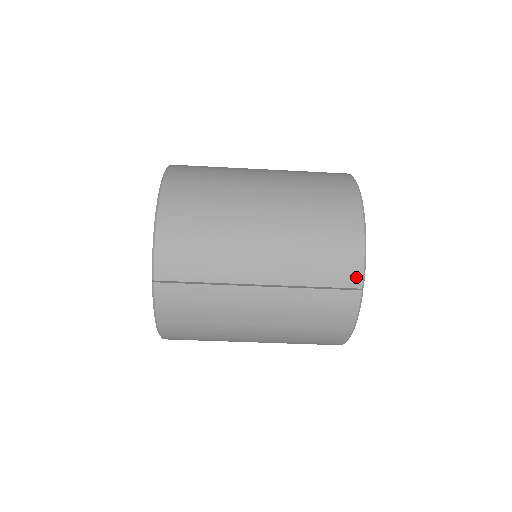
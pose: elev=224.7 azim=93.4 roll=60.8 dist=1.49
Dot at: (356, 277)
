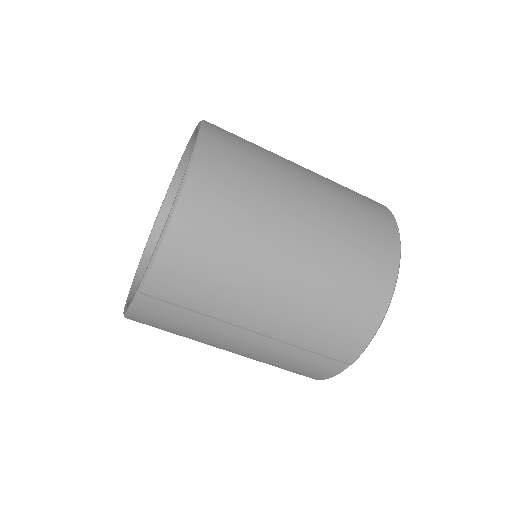
Dot at: (352, 355)
